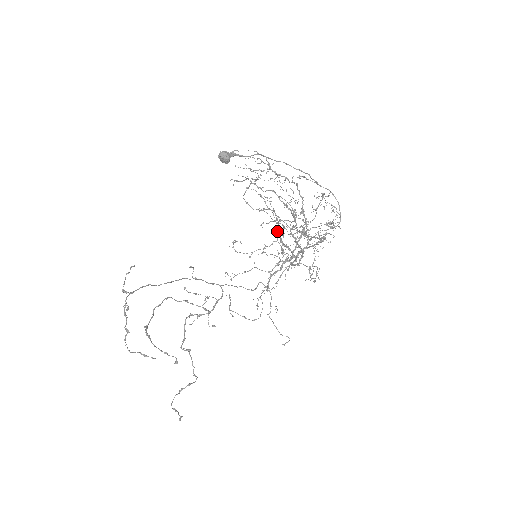
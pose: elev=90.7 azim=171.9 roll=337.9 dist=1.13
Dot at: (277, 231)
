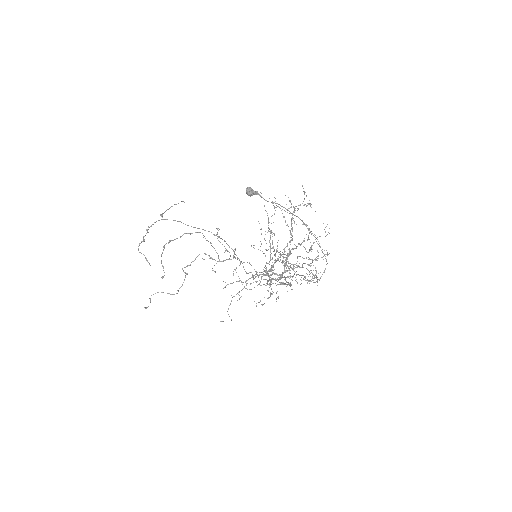
Dot at: (291, 249)
